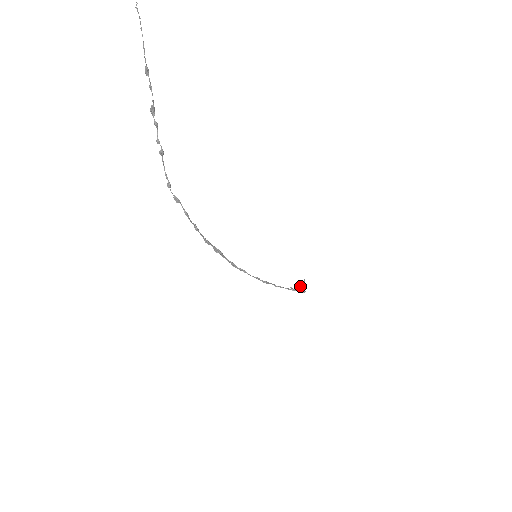
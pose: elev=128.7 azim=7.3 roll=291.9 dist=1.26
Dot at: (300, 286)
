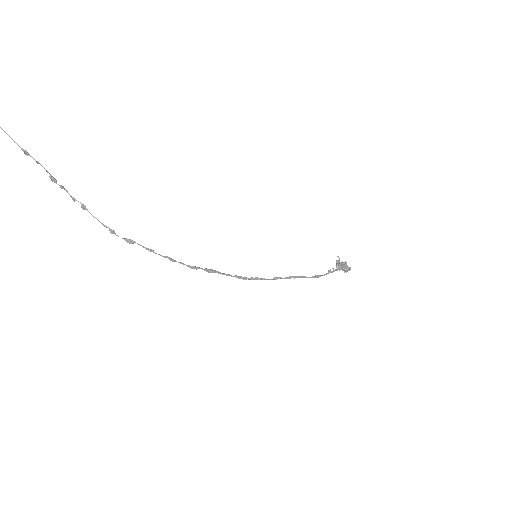
Dot at: (337, 264)
